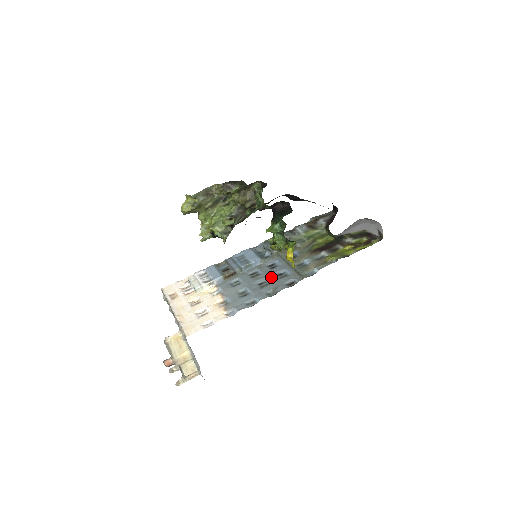
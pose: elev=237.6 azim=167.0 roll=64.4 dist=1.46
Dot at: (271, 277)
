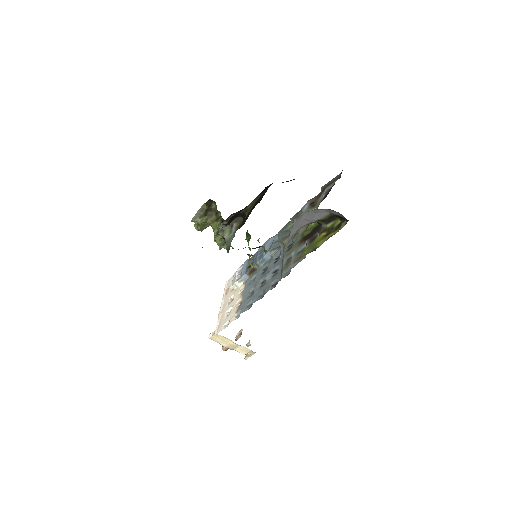
Dot at: (266, 277)
